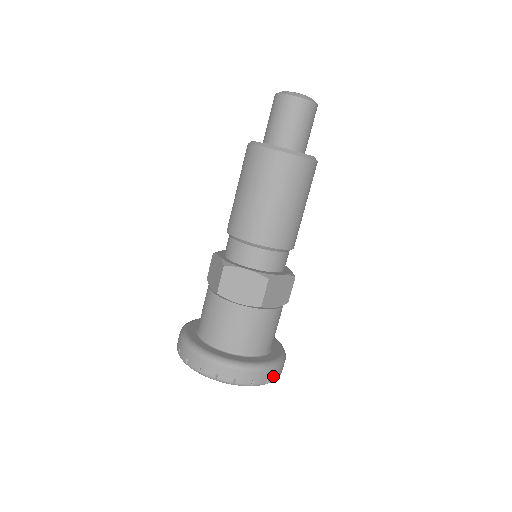
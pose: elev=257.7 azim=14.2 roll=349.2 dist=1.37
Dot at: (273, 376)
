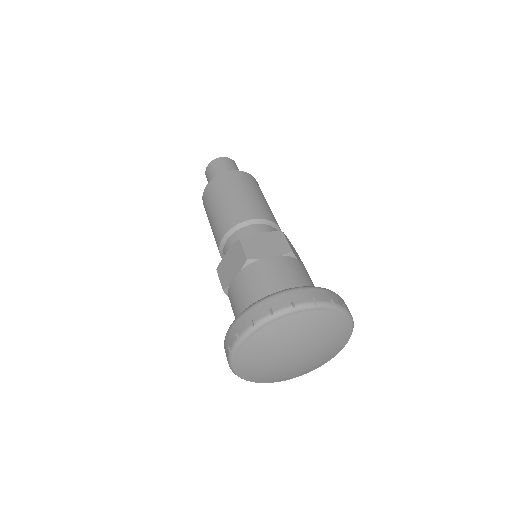
Dot at: (301, 298)
